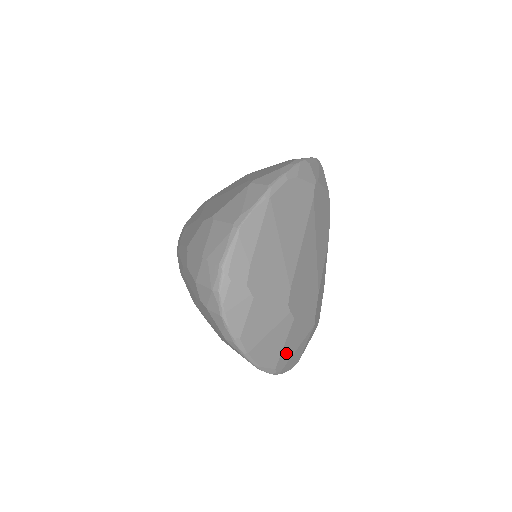
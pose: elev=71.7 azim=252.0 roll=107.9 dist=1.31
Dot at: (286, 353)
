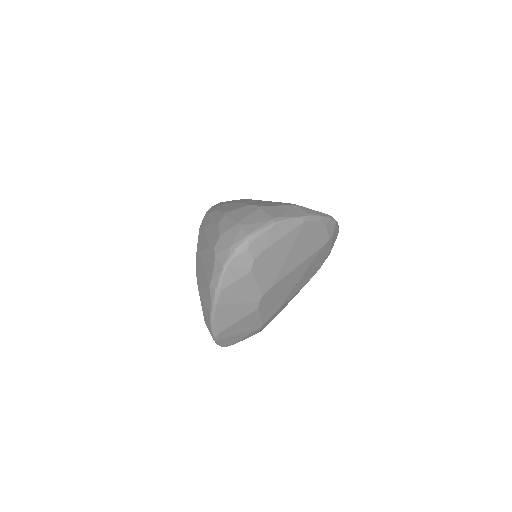
Dot at: (232, 329)
